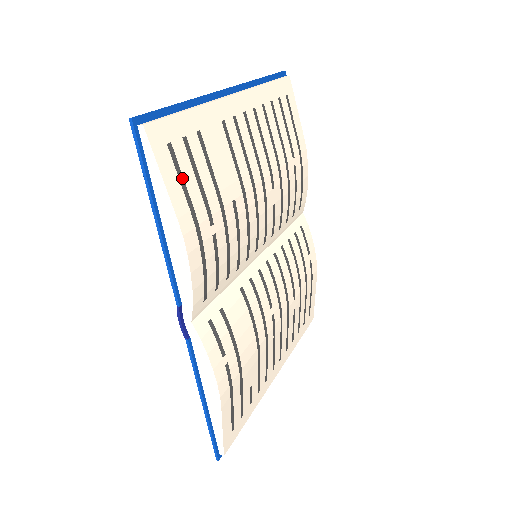
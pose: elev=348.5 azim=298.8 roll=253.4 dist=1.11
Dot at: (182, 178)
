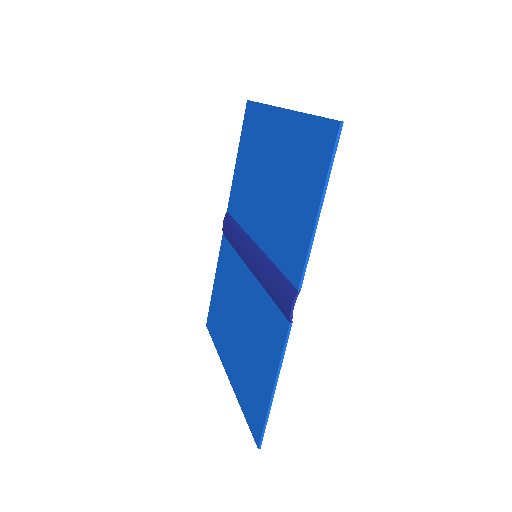
Dot at: occluded
